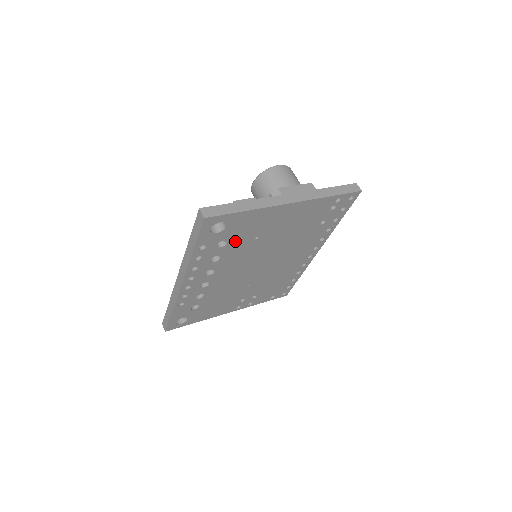
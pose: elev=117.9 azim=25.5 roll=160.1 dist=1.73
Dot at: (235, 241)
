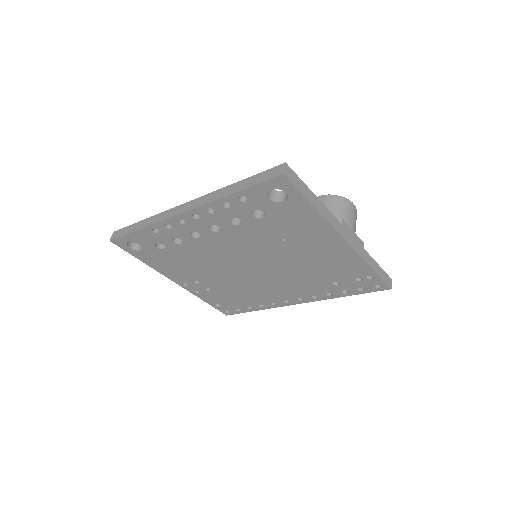
Dot at: (269, 223)
